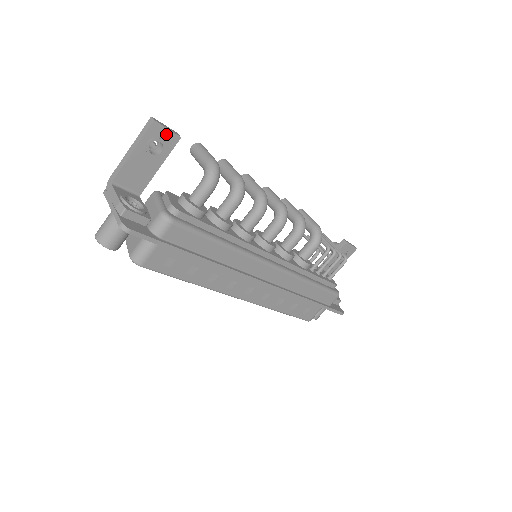
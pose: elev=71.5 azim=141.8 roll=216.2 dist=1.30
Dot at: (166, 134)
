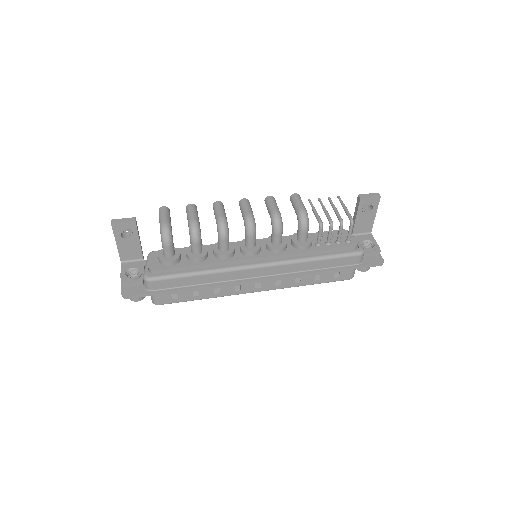
Dot at: (125, 225)
